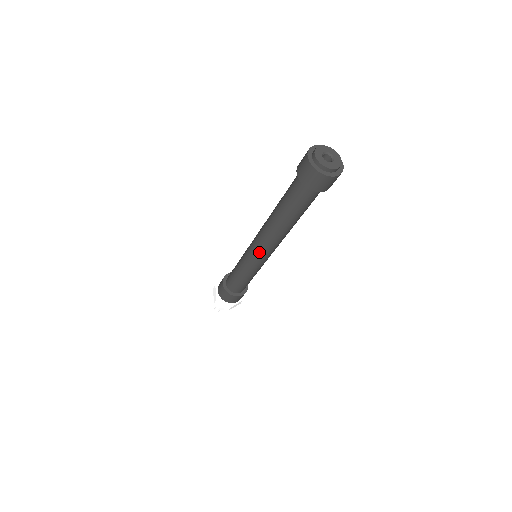
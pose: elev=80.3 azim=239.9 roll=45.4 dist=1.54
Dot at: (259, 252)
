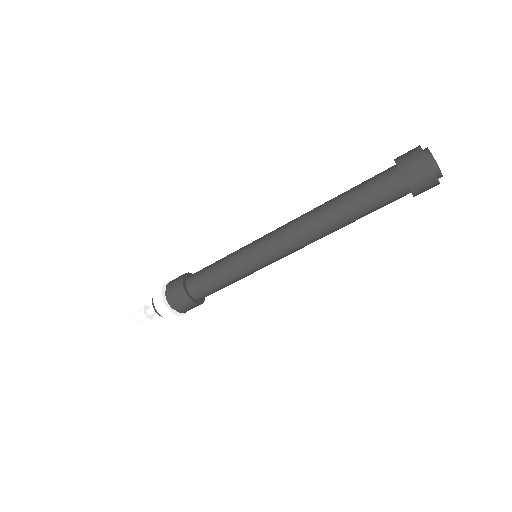
Dot at: (278, 250)
